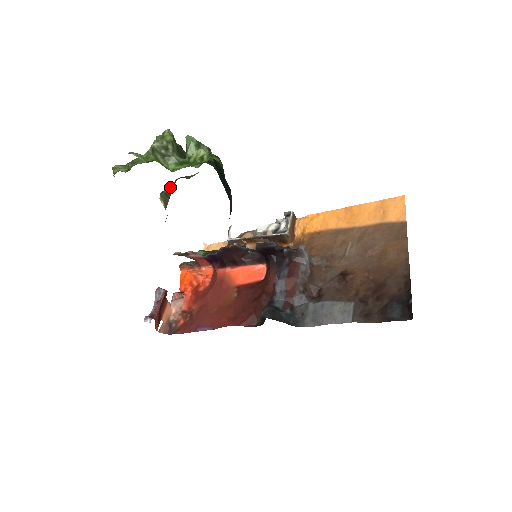
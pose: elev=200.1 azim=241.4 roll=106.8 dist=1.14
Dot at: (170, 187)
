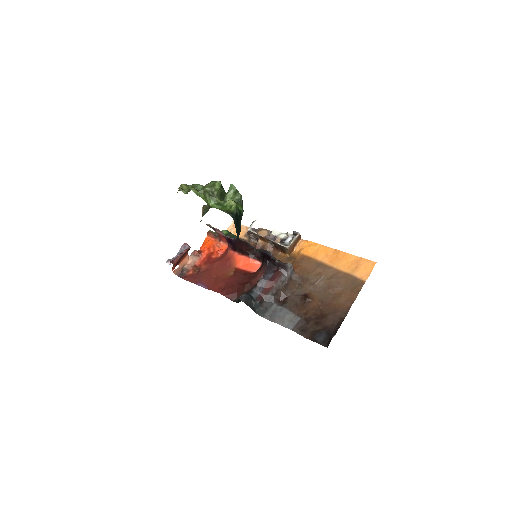
Dot at: occluded
